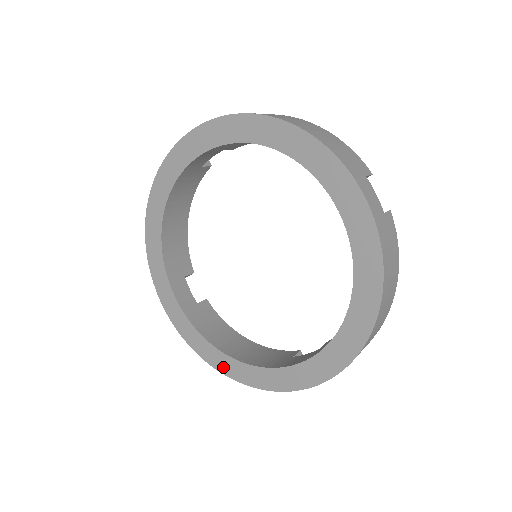
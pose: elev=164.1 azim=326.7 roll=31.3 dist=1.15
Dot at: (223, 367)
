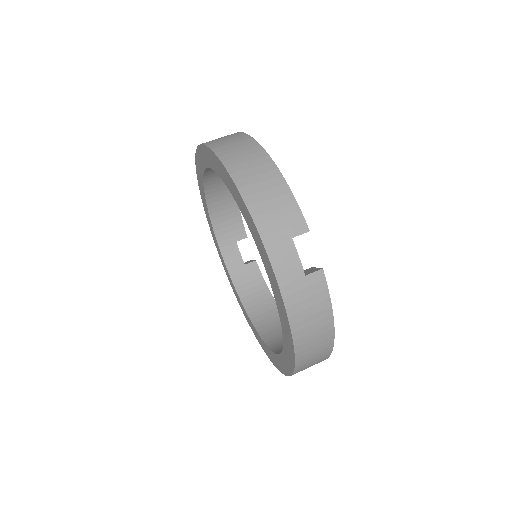
Dot at: (249, 323)
